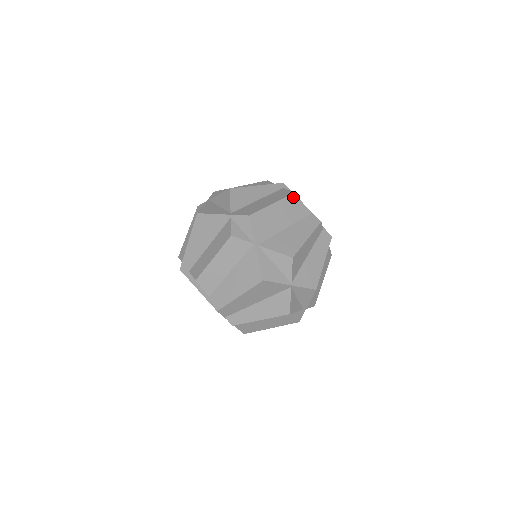
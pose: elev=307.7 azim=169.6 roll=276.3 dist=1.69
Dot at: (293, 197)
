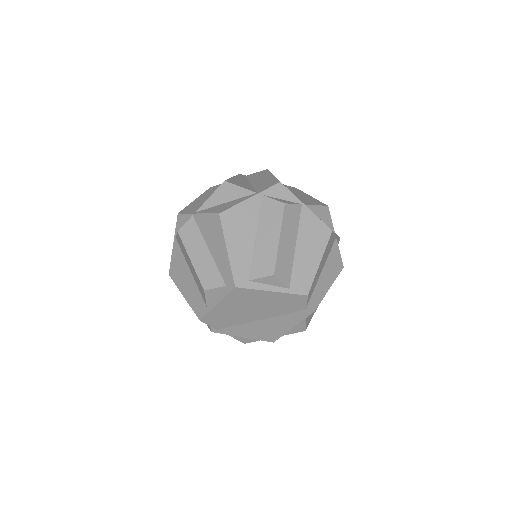
Dot at: occluded
